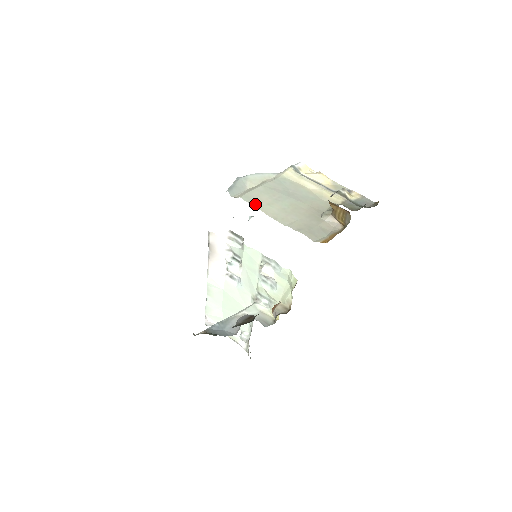
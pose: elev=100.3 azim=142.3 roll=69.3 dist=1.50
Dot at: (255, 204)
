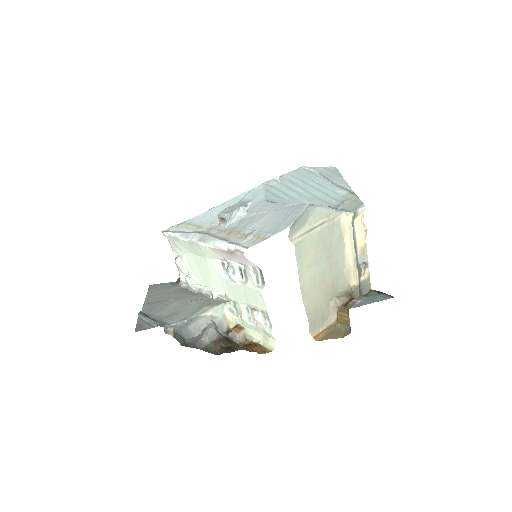
Dot at: (300, 262)
